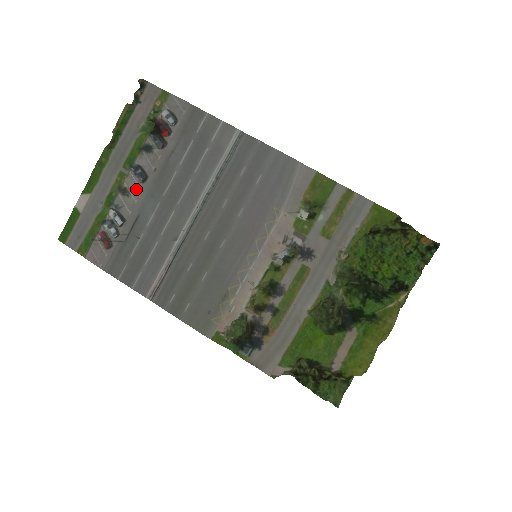
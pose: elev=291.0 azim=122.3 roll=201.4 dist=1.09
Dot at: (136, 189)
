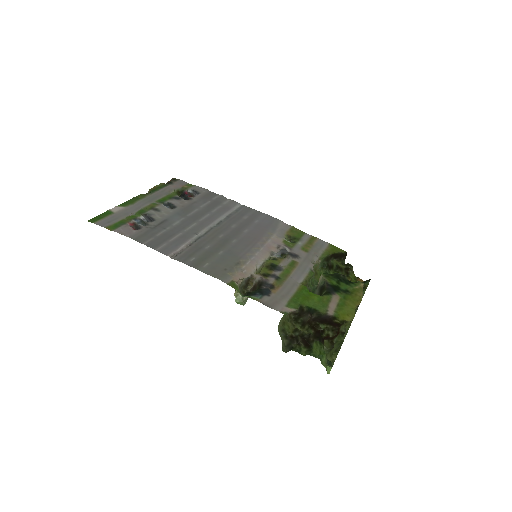
Dot at: (166, 210)
